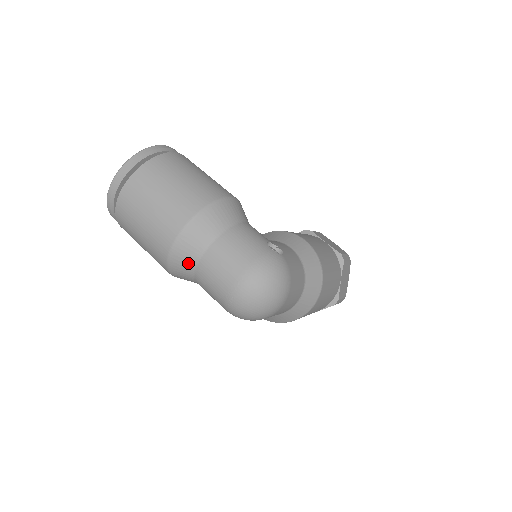
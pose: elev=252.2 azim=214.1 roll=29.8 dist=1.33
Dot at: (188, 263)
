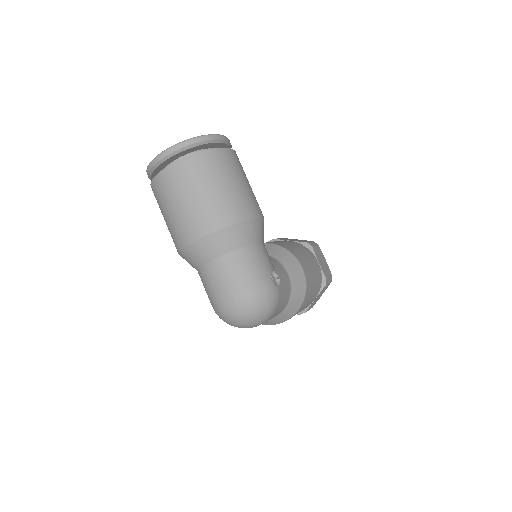
Dot at: (198, 260)
